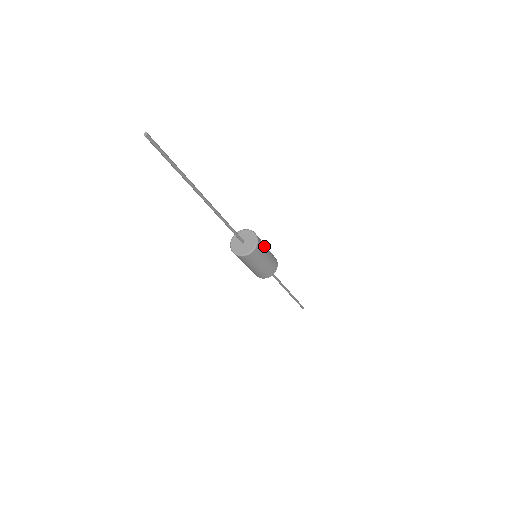
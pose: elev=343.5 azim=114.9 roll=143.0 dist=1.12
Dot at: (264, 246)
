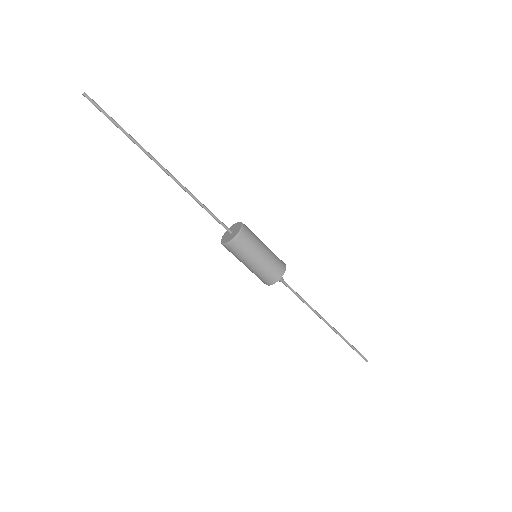
Dot at: (255, 245)
